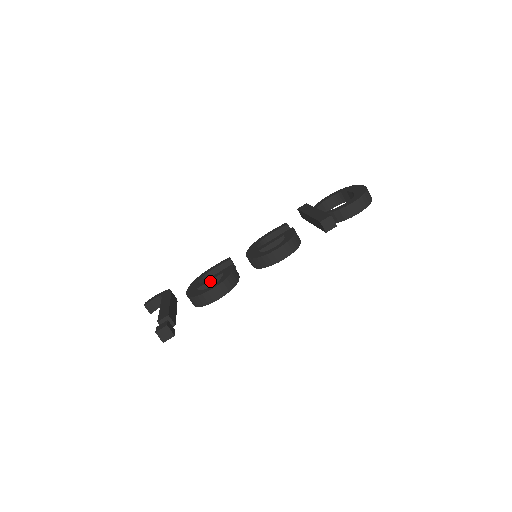
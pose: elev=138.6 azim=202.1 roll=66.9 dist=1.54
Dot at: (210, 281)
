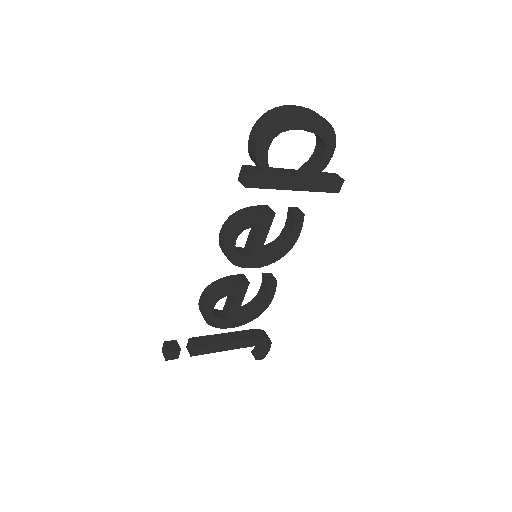
Dot at: (227, 298)
